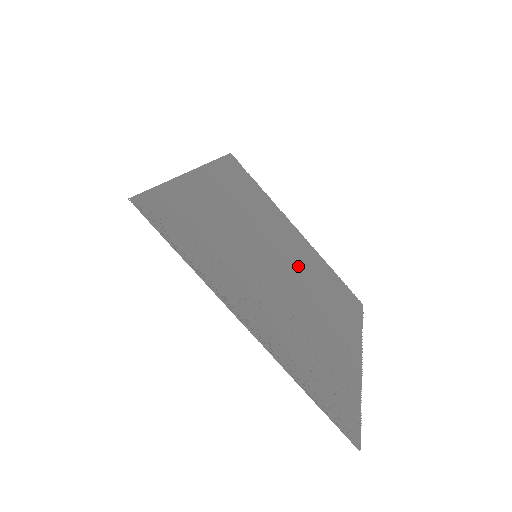
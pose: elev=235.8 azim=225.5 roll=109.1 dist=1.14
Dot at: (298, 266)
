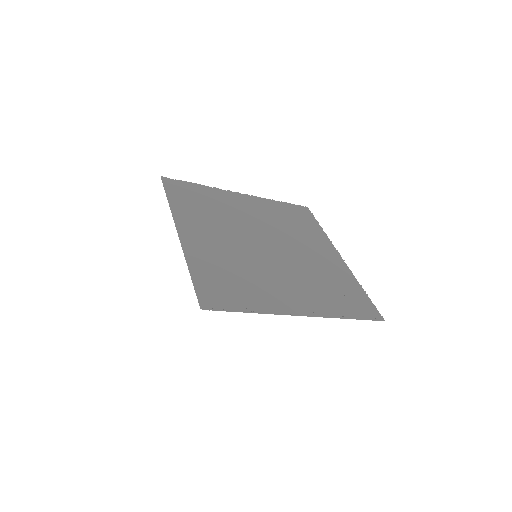
Dot at: (269, 229)
